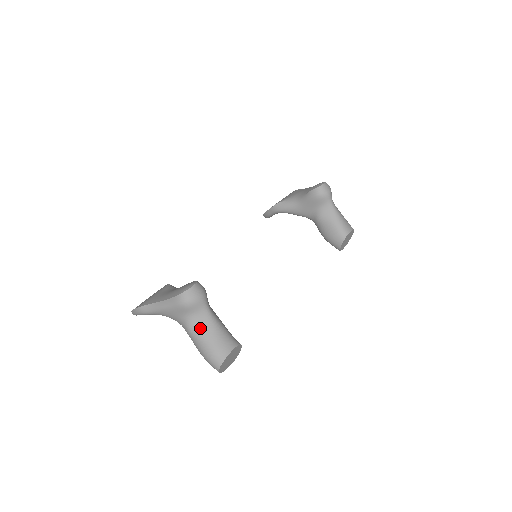
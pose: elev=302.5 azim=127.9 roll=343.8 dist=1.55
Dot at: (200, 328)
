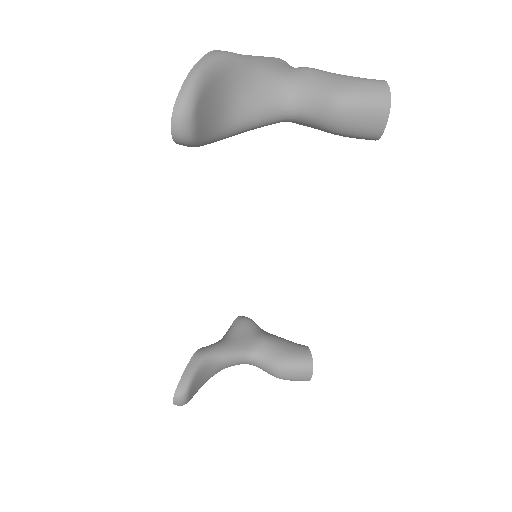
Dot at: occluded
